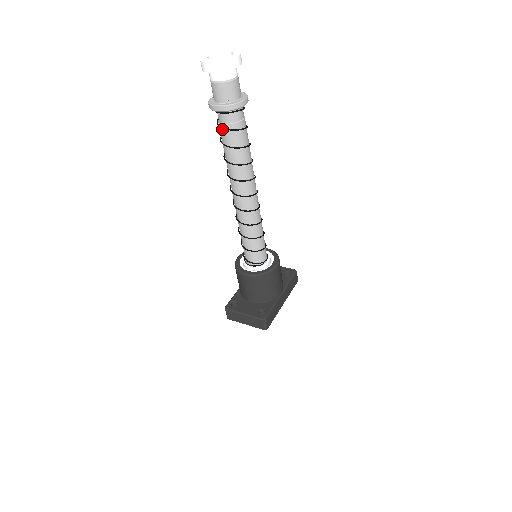
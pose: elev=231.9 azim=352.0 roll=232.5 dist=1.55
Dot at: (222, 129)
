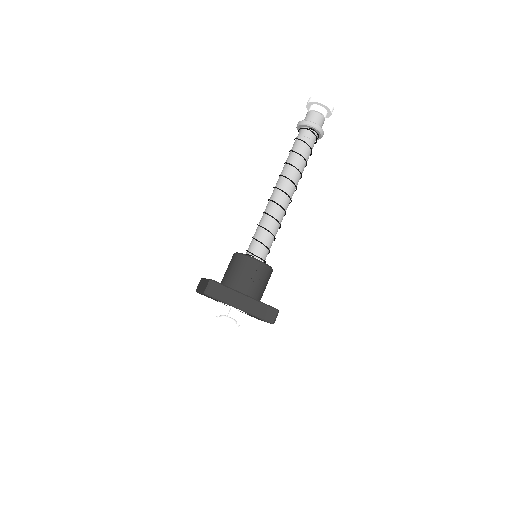
Dot at: (295, 141)
